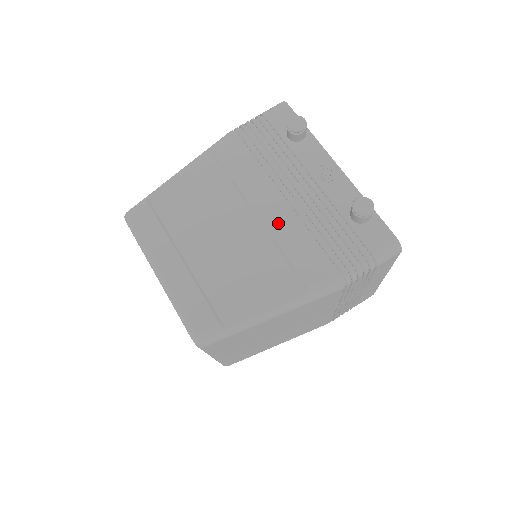
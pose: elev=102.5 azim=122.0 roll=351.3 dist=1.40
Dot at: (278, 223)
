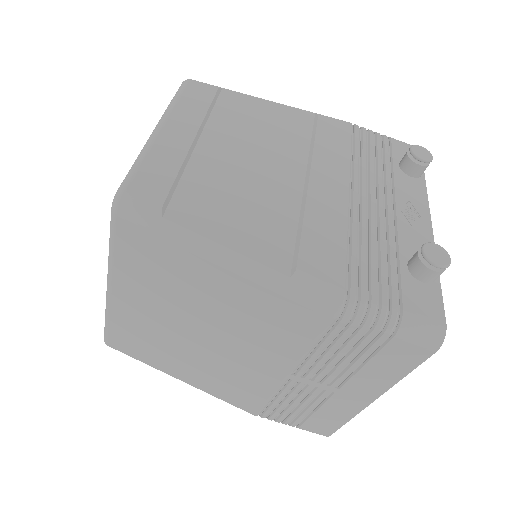
Dot at: (323, 200)
